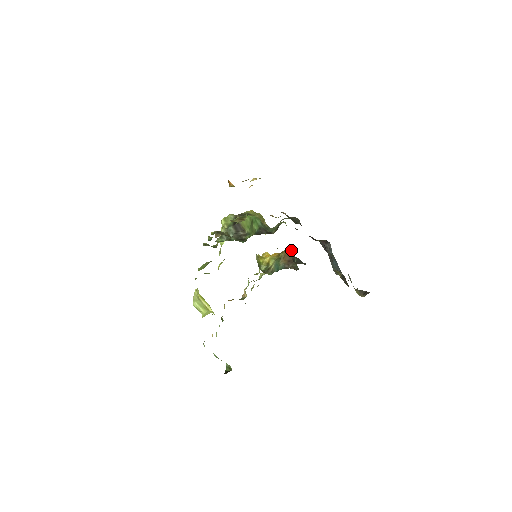
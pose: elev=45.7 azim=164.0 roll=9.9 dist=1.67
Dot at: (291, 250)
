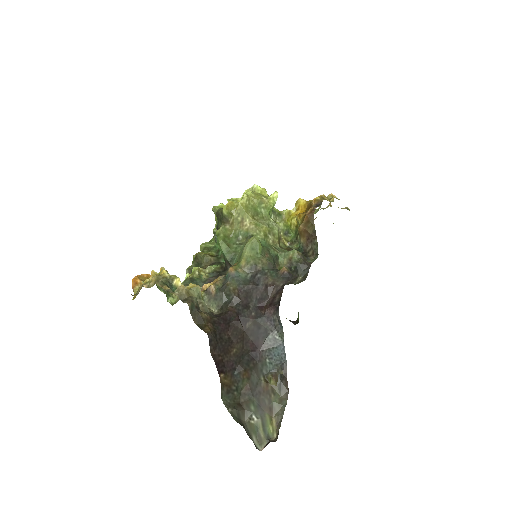
Dot at: (311, 218)
